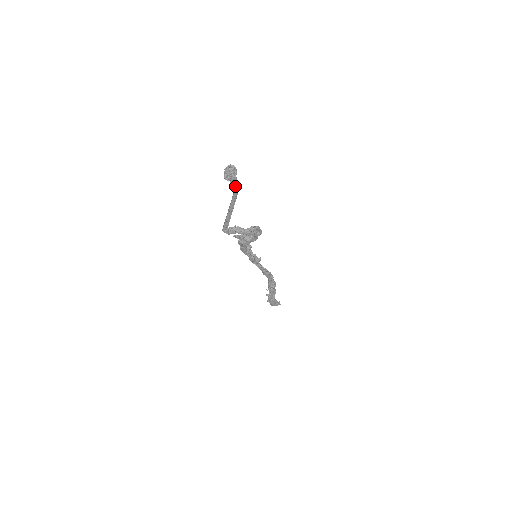
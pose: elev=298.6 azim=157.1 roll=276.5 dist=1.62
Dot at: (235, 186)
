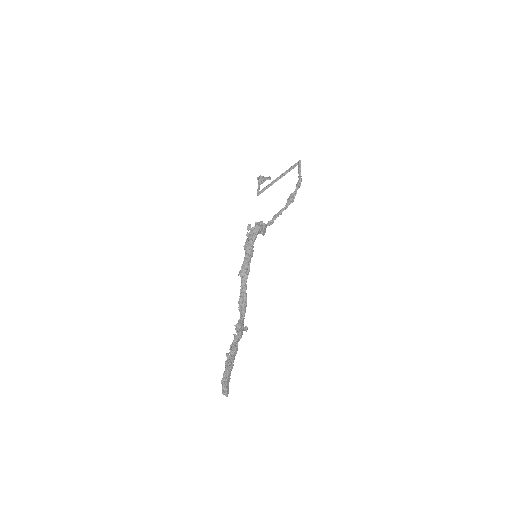
Dot at: (258, 191)
